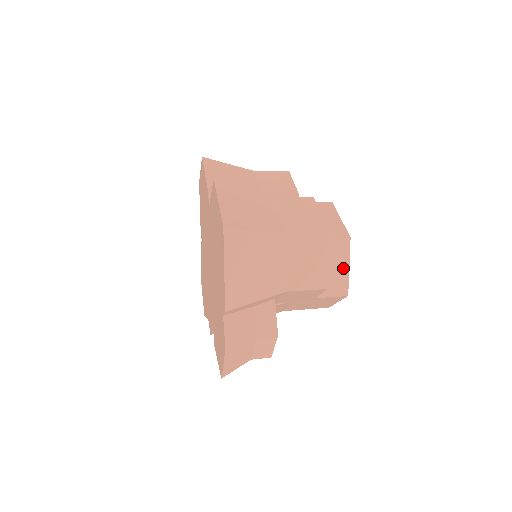
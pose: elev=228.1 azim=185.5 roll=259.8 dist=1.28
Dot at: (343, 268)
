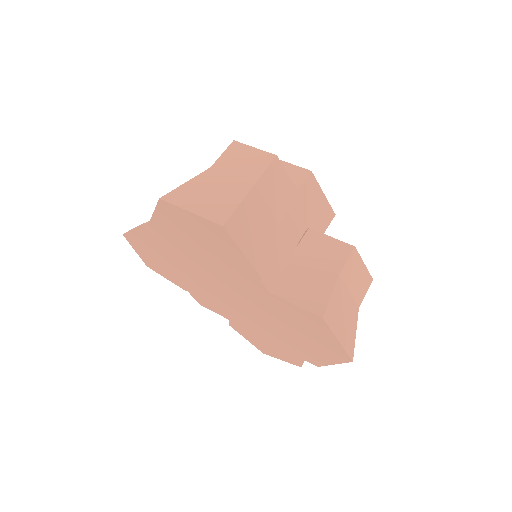
Dot at: occluded
